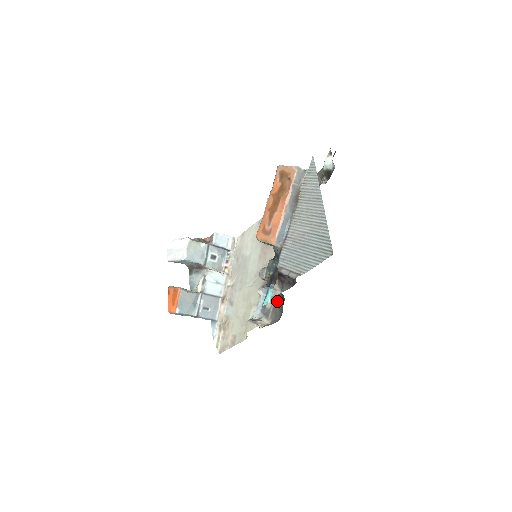
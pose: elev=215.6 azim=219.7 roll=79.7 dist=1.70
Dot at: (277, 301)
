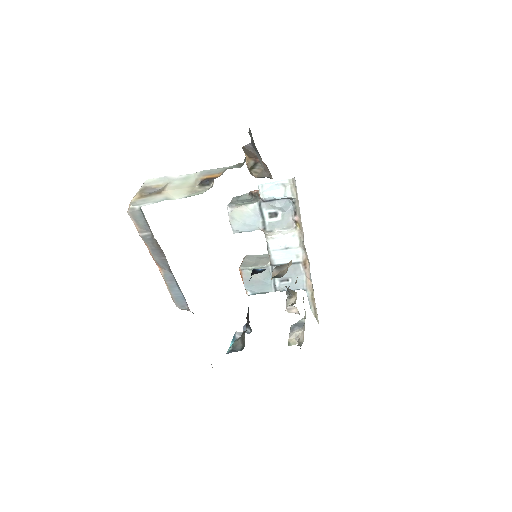
Dot at: occluded
